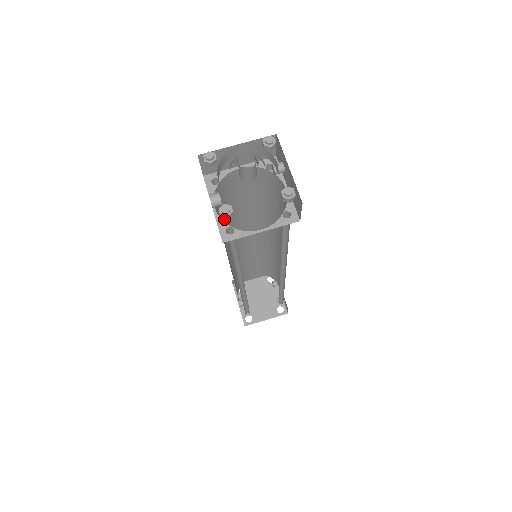
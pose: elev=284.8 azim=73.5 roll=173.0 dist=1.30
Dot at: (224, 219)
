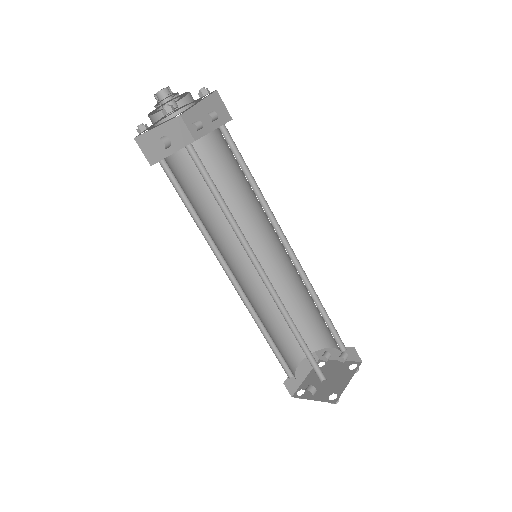
Dot at: (197, 214)
